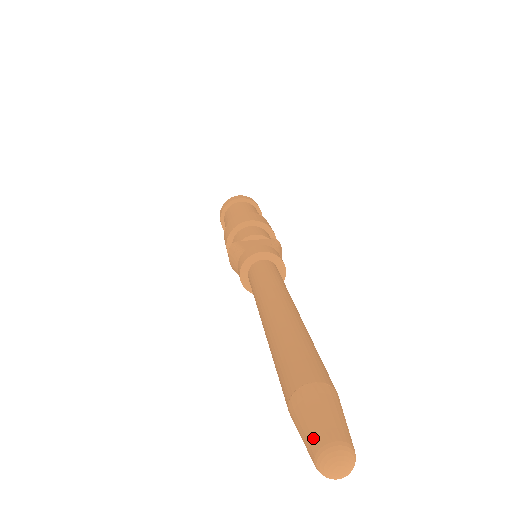
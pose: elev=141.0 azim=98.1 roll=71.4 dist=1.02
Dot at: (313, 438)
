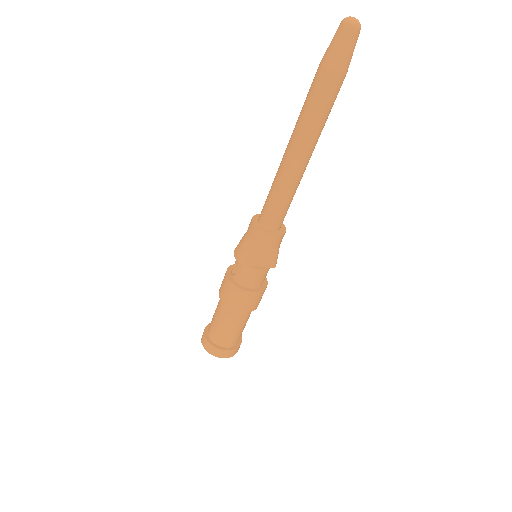
Dot at: (337, 30)
